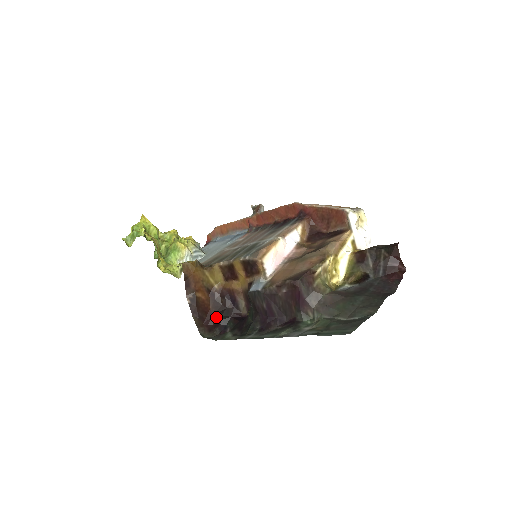
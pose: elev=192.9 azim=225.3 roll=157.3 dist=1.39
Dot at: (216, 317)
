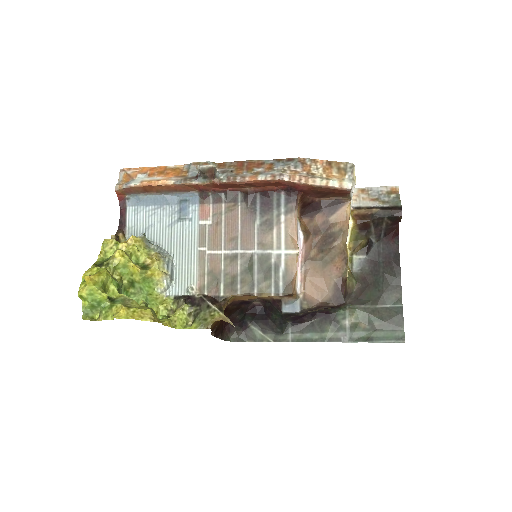
Dot at: (231, 319)
